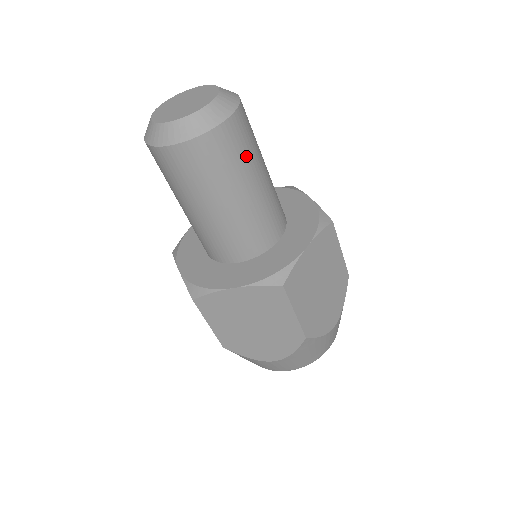
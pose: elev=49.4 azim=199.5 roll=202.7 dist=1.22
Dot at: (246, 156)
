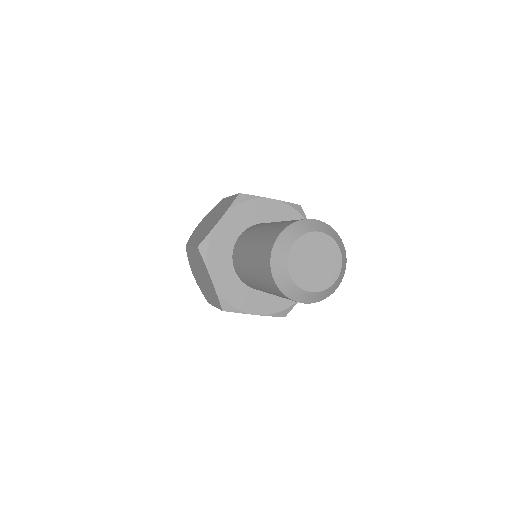
Dot at: occluded
